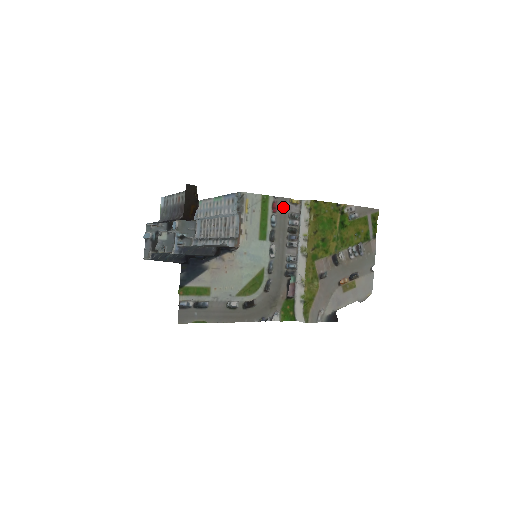
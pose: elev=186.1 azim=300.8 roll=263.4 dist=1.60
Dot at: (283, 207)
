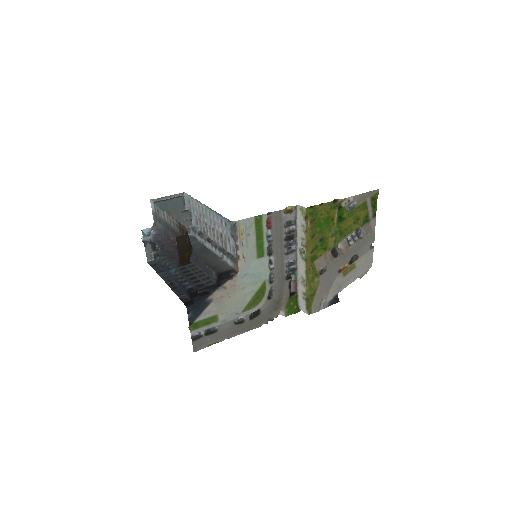
Dot at: (278, 220)
